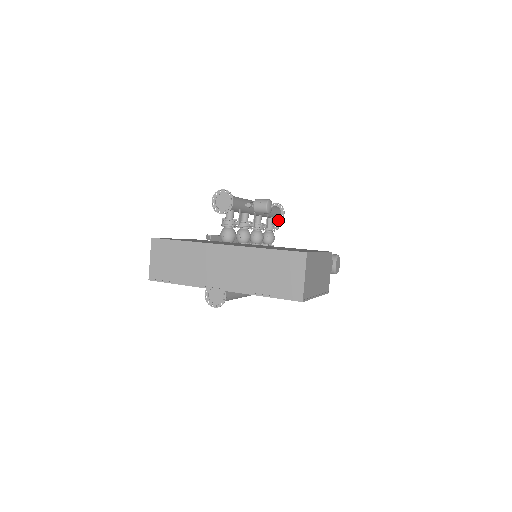
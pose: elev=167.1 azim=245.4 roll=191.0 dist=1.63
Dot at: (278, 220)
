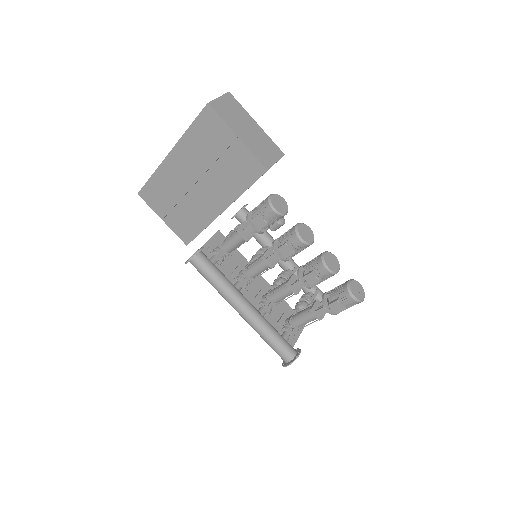
Dot at: (316, 292)
